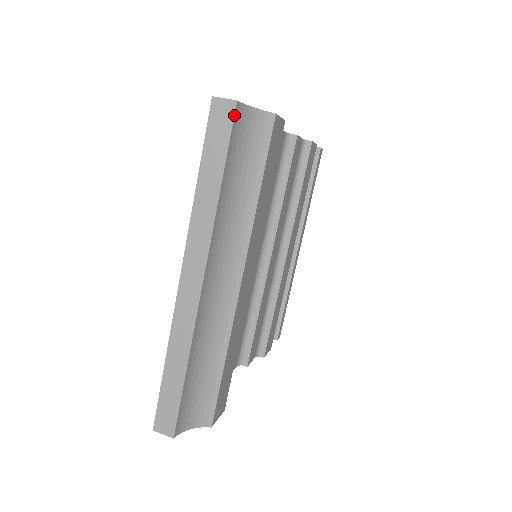
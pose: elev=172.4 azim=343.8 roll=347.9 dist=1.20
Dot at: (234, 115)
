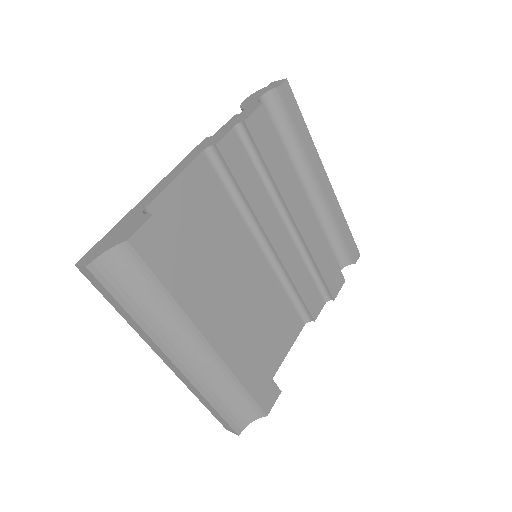
Dot at: (94, 276)
